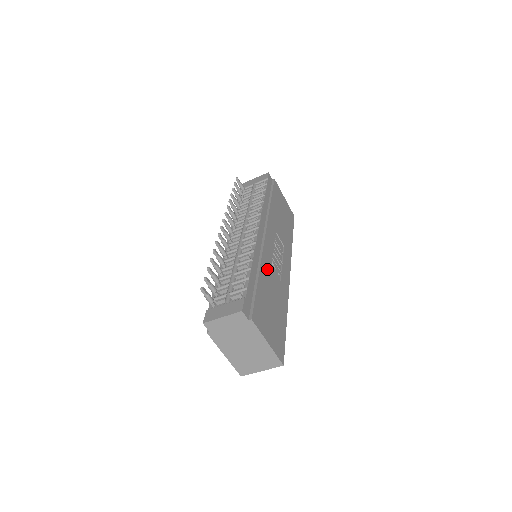
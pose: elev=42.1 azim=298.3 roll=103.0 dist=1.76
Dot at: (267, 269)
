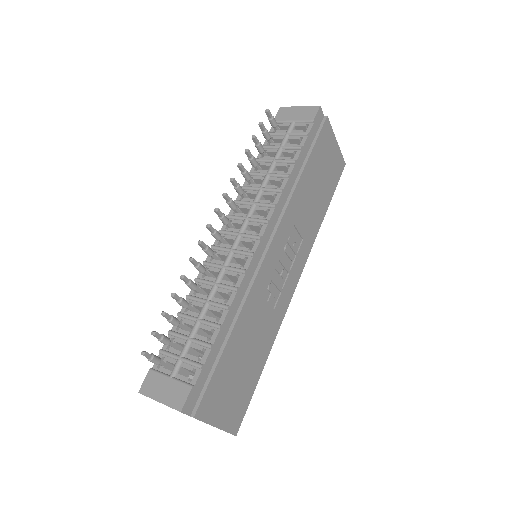
Dot at: (253, 309)
